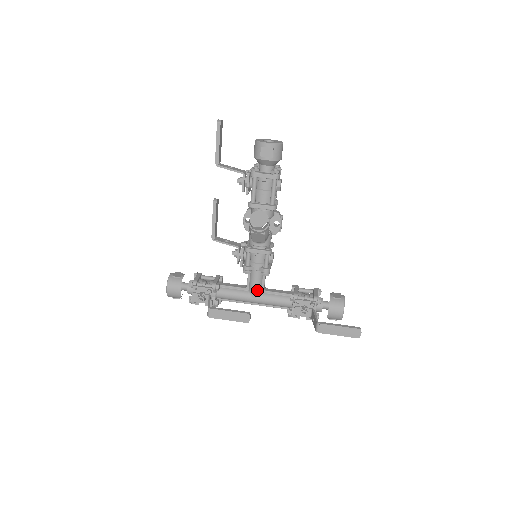
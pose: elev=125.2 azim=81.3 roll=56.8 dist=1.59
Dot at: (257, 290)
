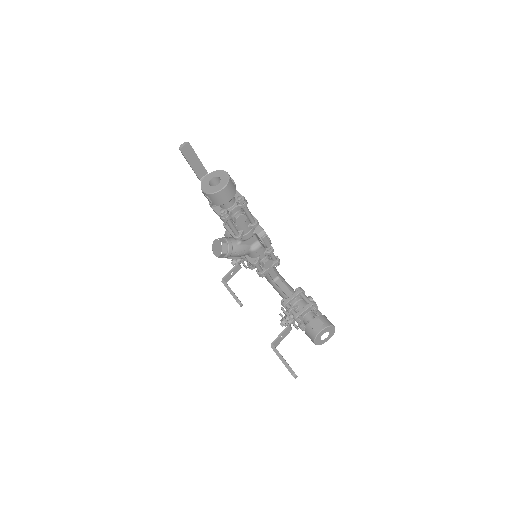
Dot at: (267, 278)
